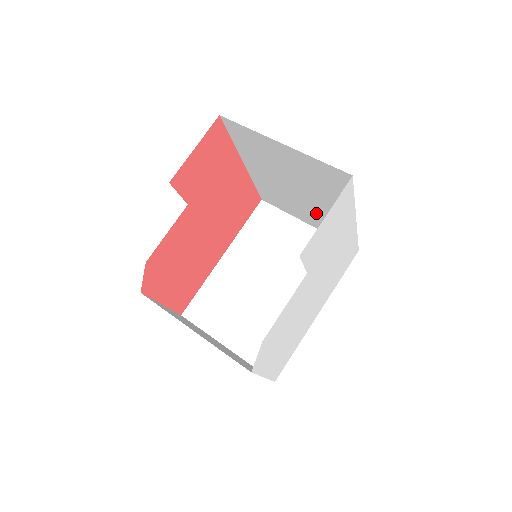
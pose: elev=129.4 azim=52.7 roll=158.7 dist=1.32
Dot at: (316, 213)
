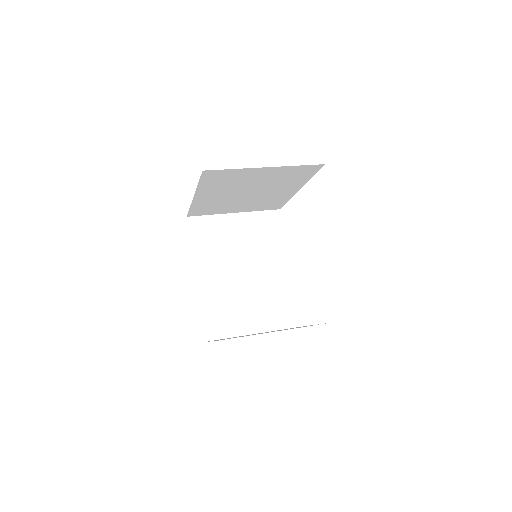
Dot at: (255, 201)
